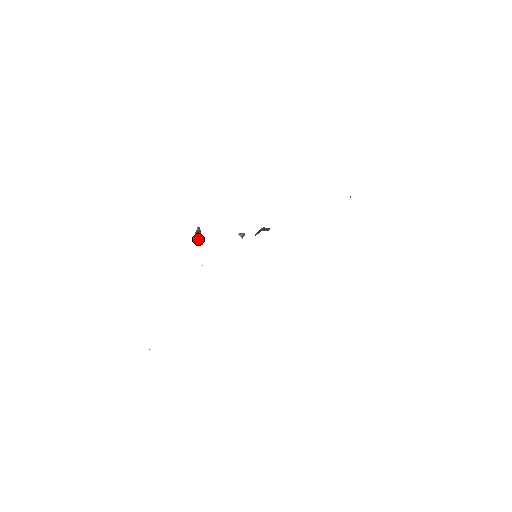
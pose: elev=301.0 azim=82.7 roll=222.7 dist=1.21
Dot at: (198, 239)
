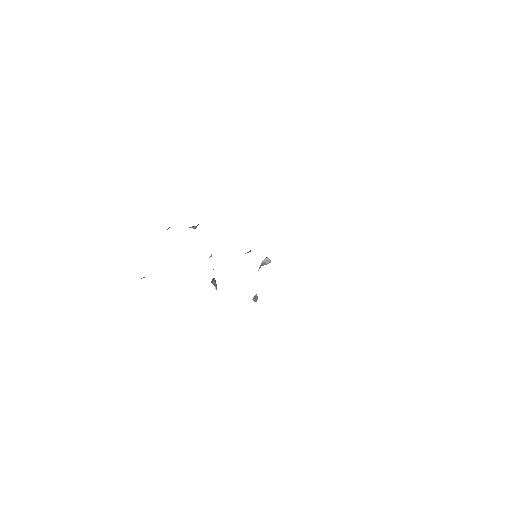
Dot at: (214, 284)
